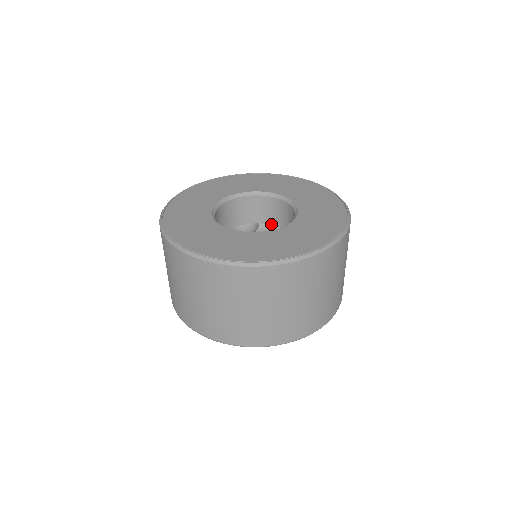
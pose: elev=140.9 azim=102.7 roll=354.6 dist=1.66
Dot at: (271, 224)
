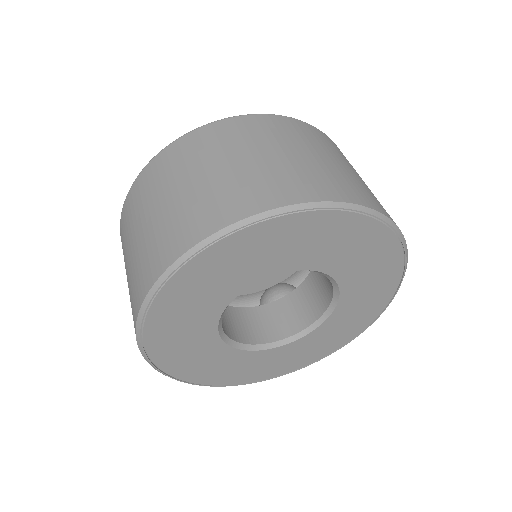
Dot at: occluded
